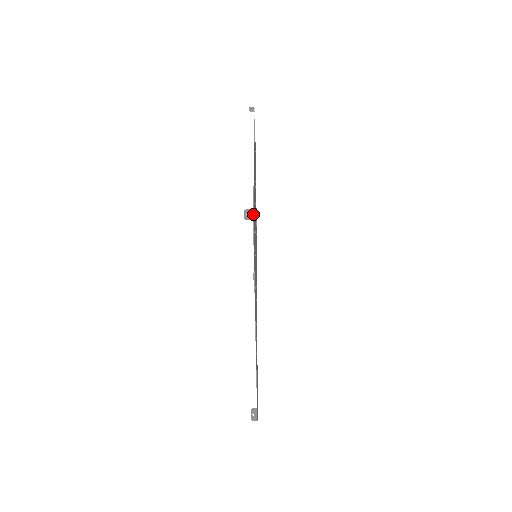
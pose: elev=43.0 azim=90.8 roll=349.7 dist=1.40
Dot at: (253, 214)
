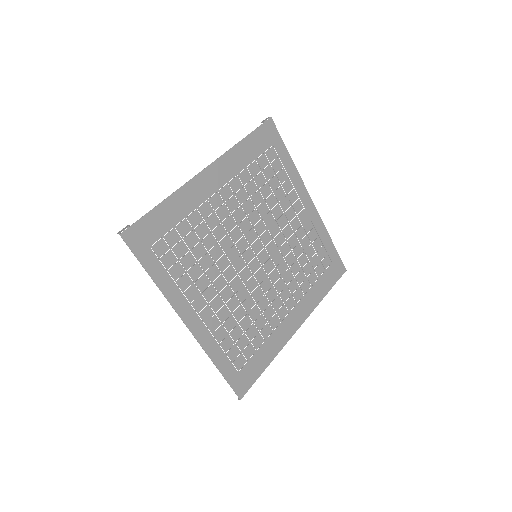
Dot at: (126, 229)
